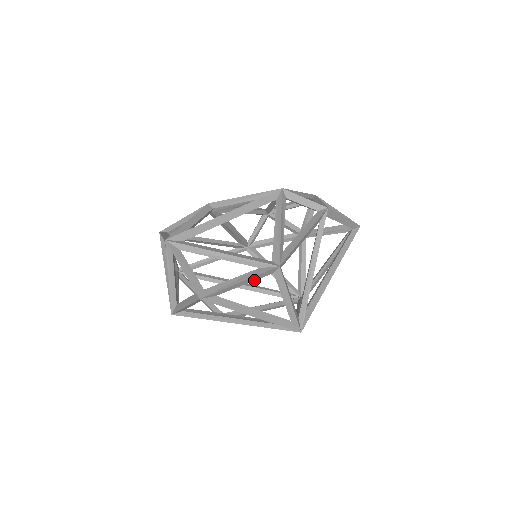
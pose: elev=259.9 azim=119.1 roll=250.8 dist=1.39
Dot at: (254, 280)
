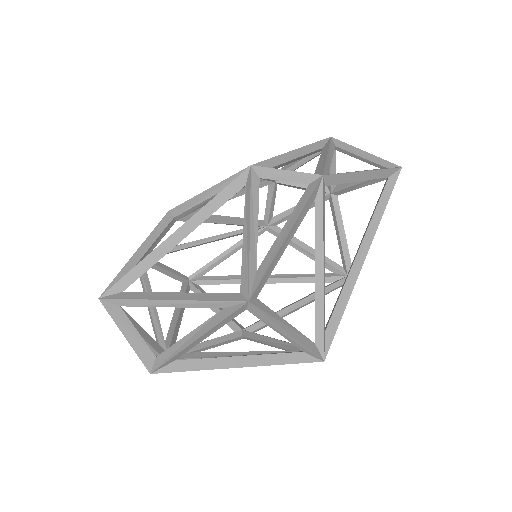
Dot at: (221, 326)
